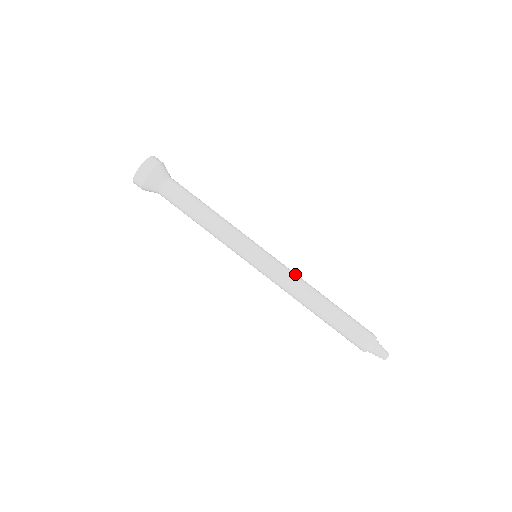
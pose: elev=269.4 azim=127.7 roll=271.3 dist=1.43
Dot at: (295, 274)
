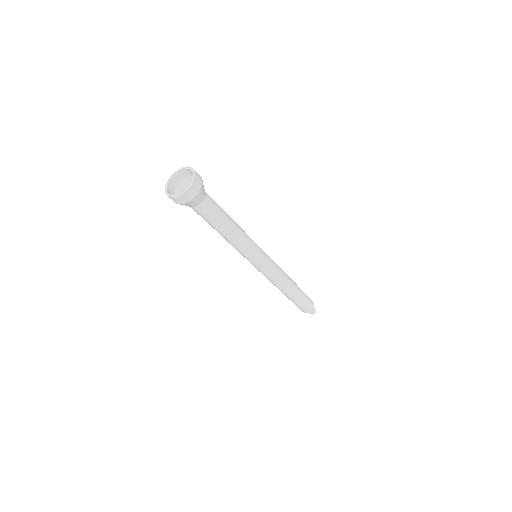
Dot at: (280, 274)
